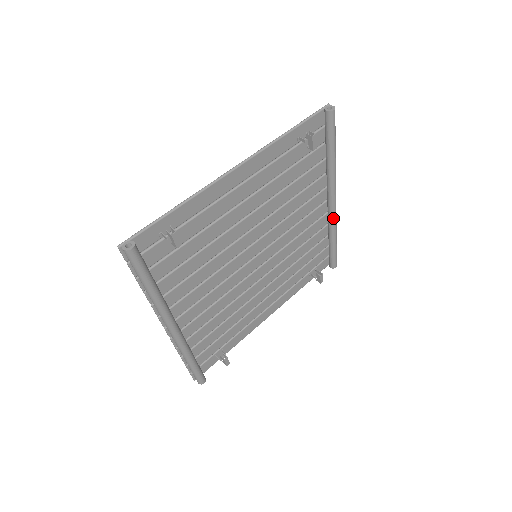
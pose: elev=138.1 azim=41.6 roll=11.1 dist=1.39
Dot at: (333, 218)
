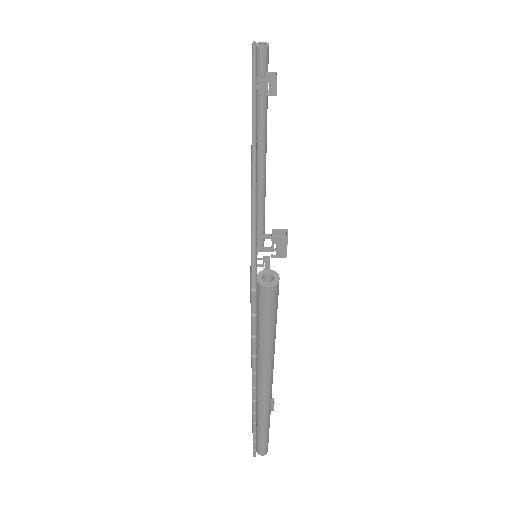
Dot at: (264, 188)
